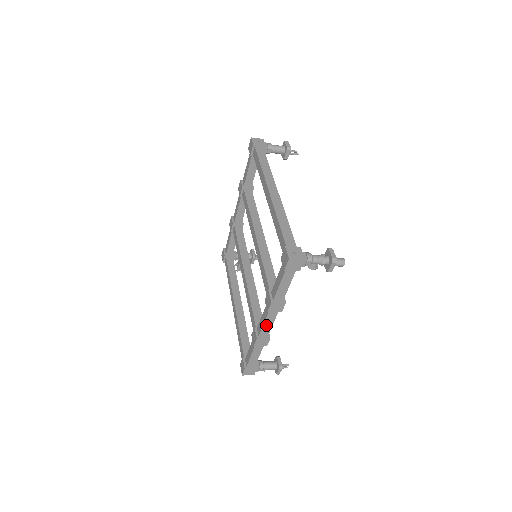
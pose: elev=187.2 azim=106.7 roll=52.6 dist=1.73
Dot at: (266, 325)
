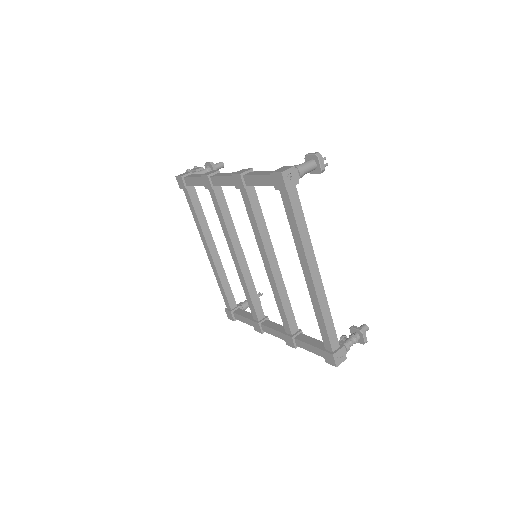
Dot at: occluded
